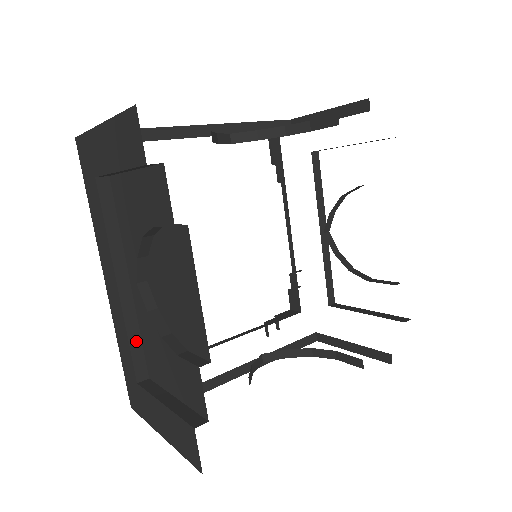
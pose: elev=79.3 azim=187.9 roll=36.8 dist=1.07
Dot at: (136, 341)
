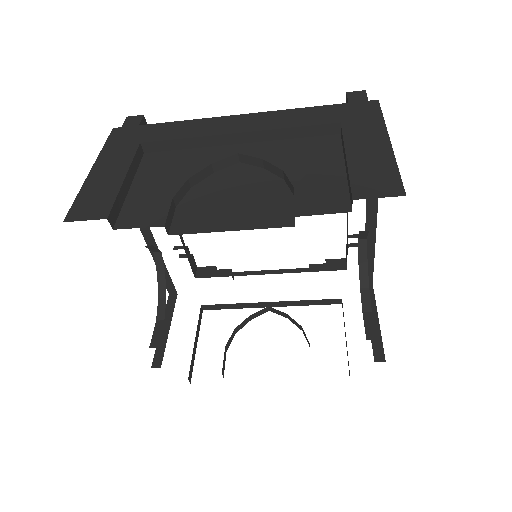
Dot at: (165, 274)
